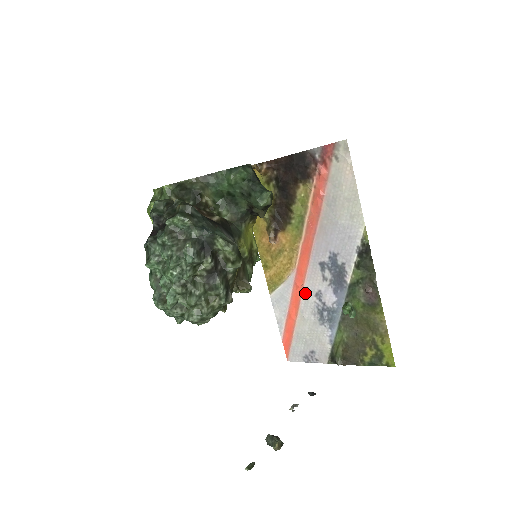
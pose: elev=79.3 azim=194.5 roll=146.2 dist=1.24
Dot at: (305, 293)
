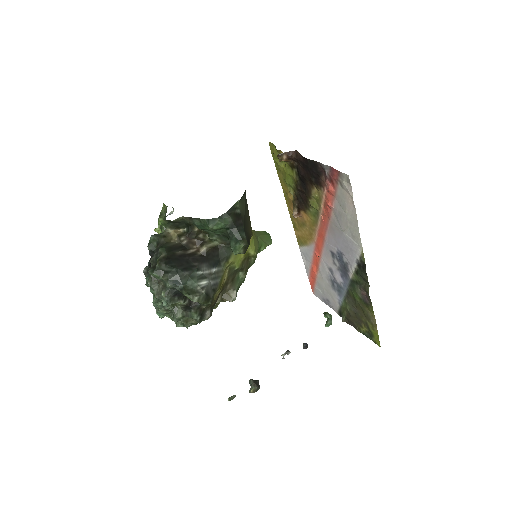
Dot at: (322, 263)
